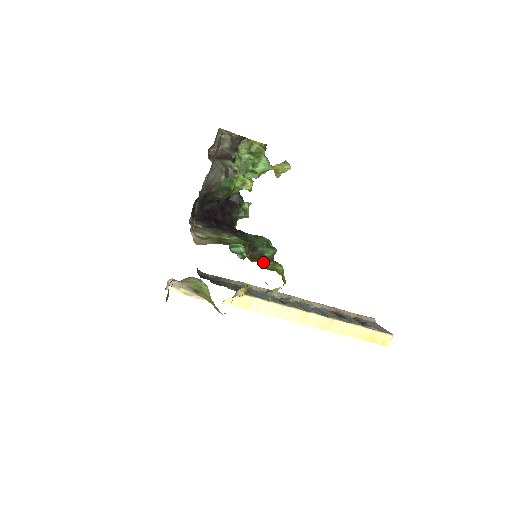
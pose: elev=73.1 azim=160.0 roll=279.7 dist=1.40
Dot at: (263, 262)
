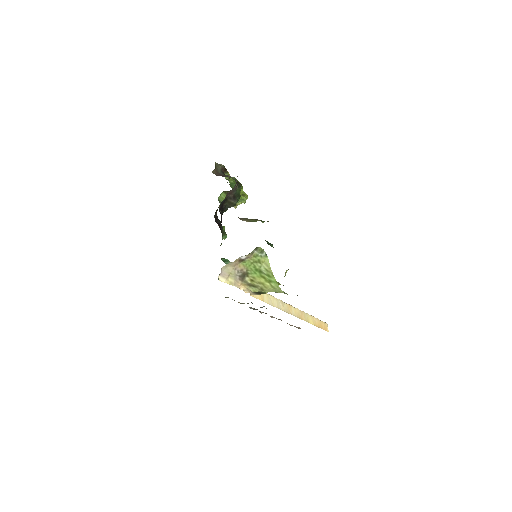
Dot at: occluded
